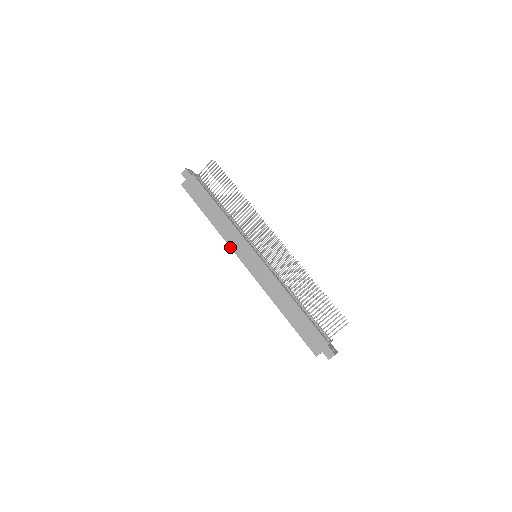
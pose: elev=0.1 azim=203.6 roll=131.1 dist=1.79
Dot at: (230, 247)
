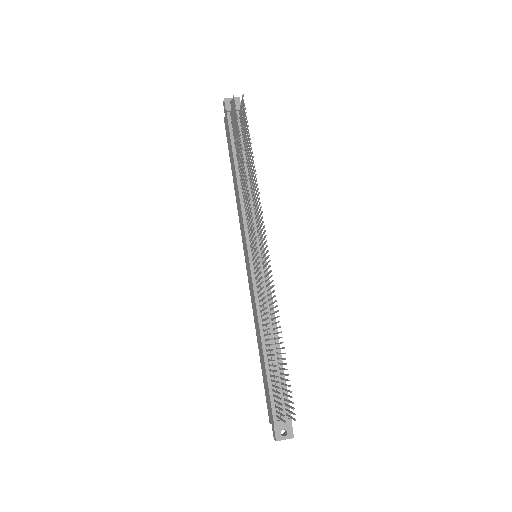
Dot at: occluded
